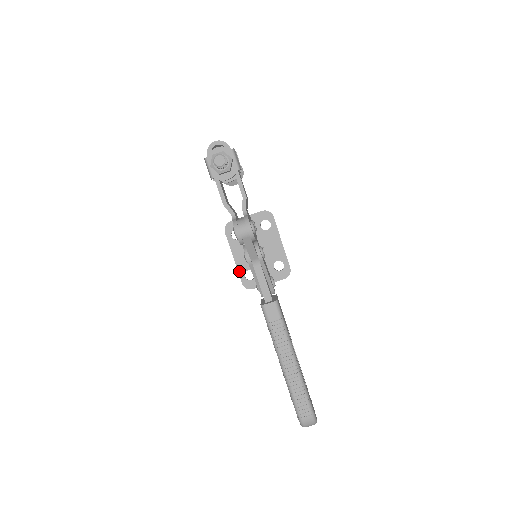
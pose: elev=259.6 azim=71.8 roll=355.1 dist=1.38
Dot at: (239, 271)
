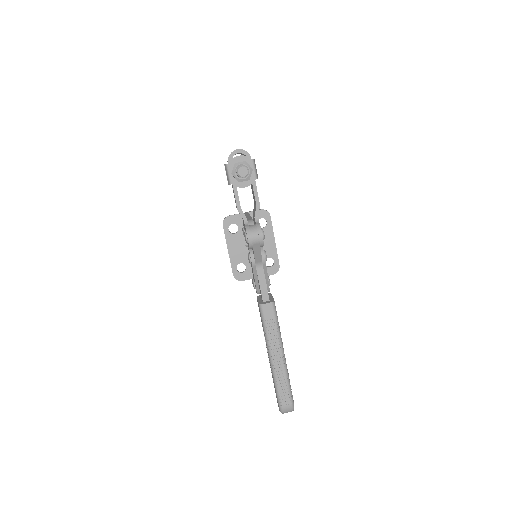
Dot at: (232, 263)
